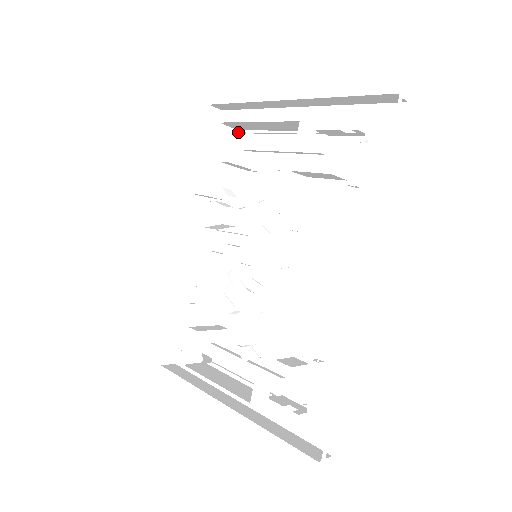
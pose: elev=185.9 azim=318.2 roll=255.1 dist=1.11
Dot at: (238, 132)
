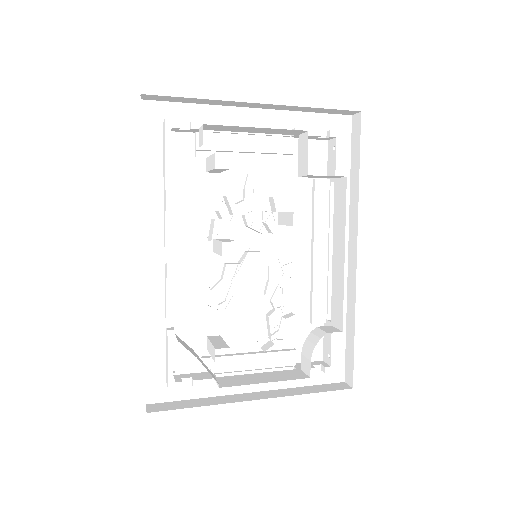
Dot at: (189, 130)
